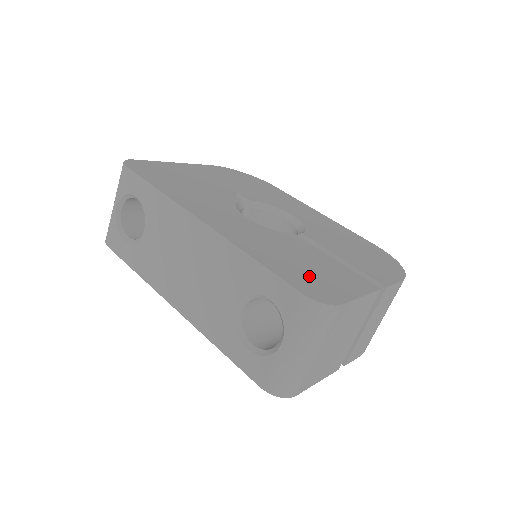
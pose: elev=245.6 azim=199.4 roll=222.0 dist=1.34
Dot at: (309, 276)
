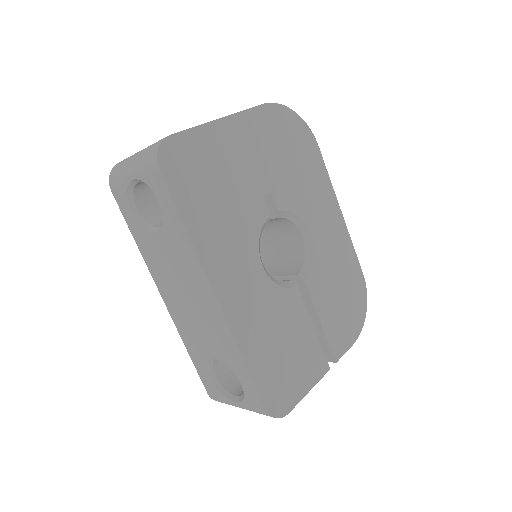
Dot at: (281, 375)
